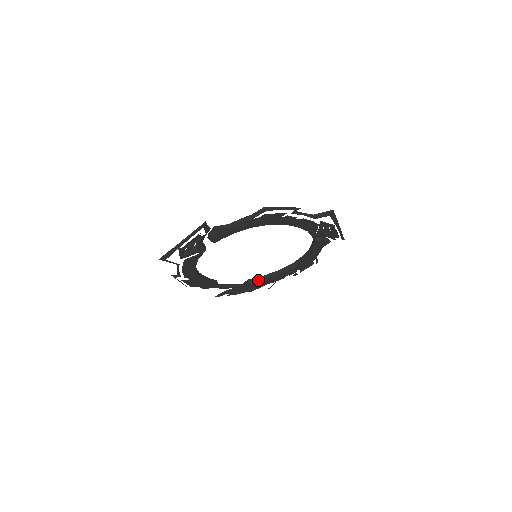
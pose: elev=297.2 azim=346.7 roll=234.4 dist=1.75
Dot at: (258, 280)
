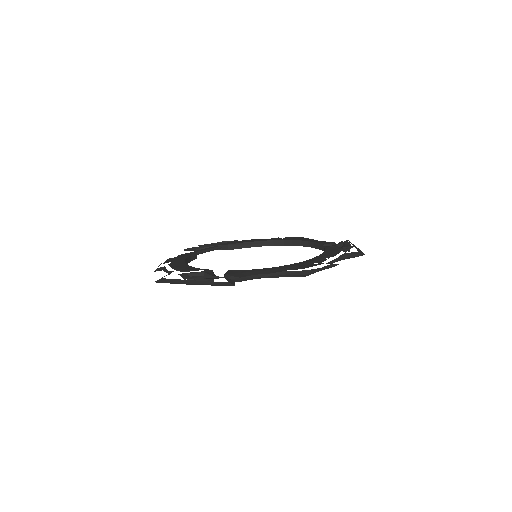
Dot at: (239, 247)
